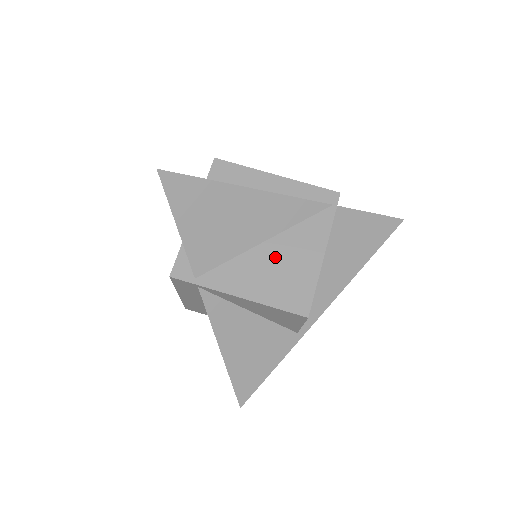
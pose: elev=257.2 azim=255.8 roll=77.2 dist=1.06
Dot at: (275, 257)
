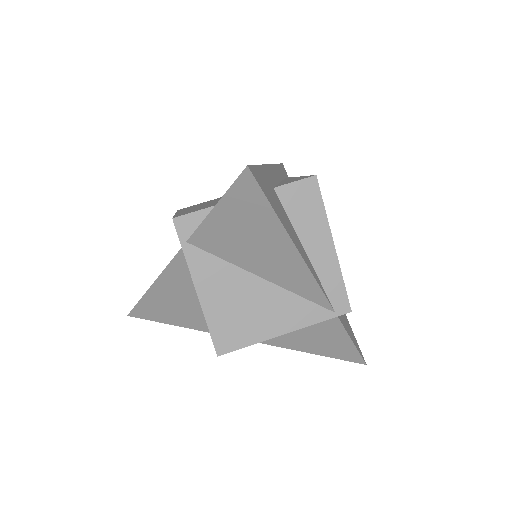
Dot at: (253, 296)
